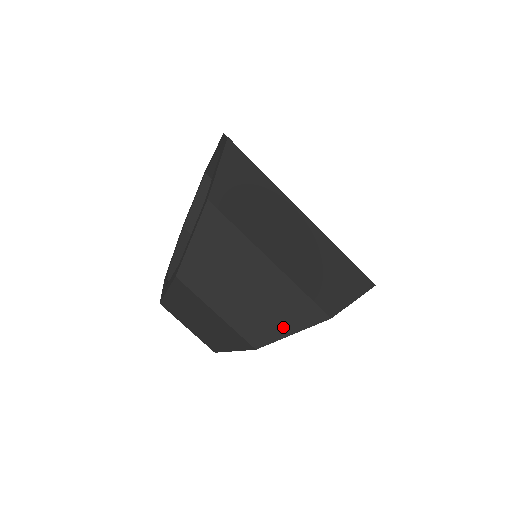
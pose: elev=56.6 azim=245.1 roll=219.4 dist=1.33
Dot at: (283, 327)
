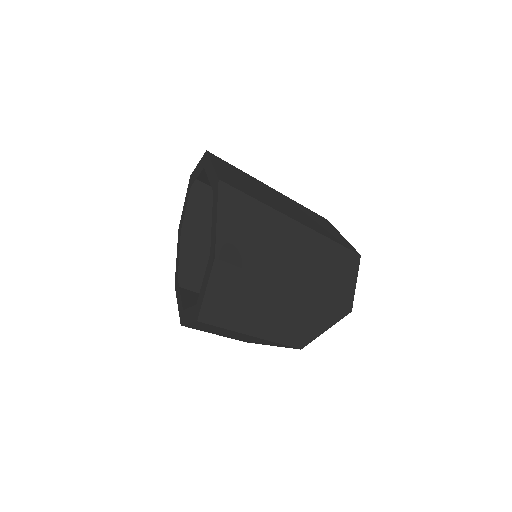
Dot at: (265, 344)
